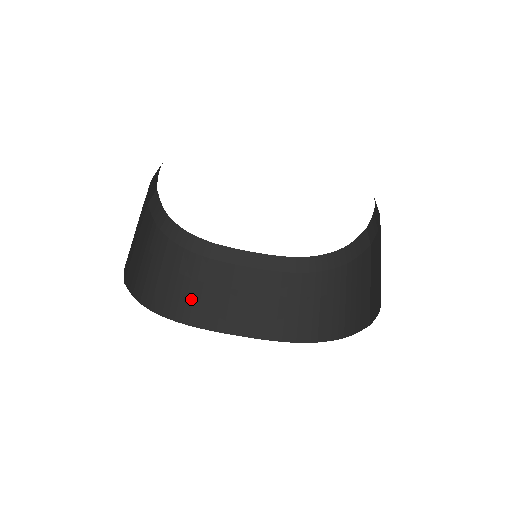
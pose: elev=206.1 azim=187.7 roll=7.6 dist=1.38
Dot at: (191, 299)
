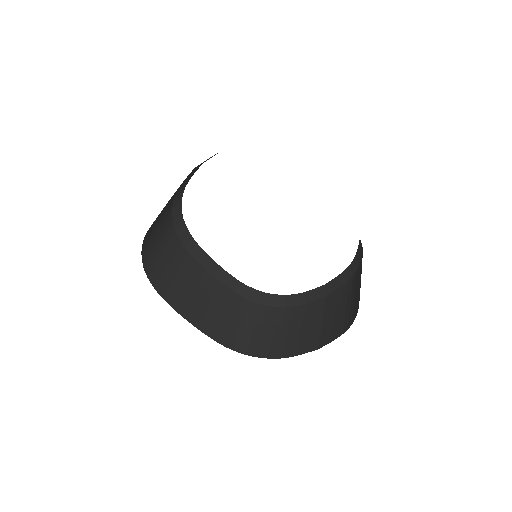
Dot at: (163, 269)
